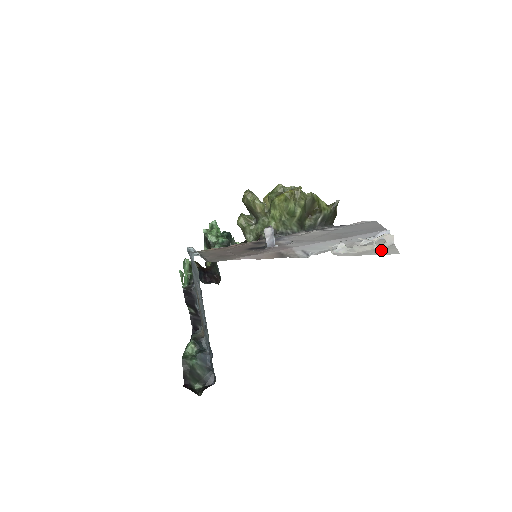
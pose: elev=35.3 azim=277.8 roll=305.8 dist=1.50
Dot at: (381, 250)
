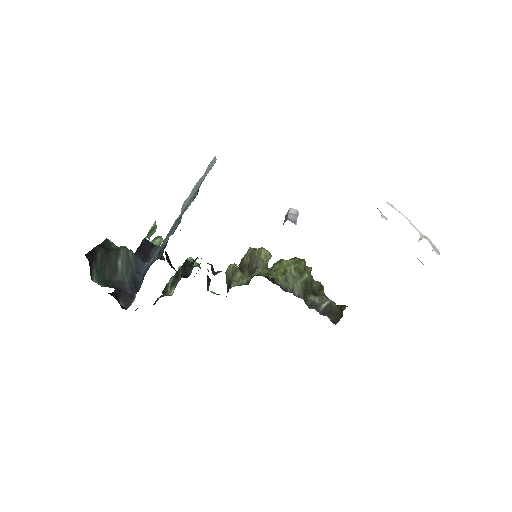
Dot at: occluded
